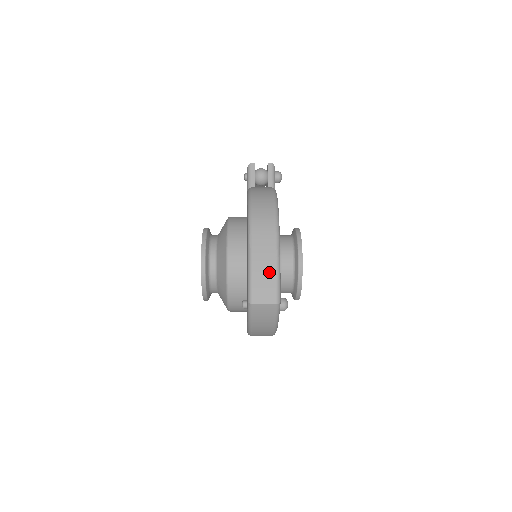
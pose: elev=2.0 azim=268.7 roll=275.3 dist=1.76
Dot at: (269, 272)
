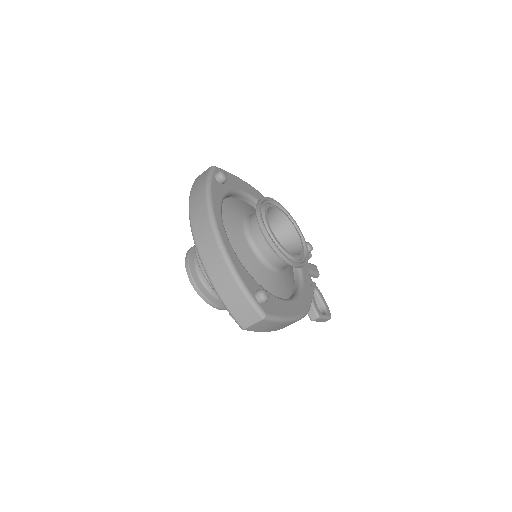
Dot at: occluded
